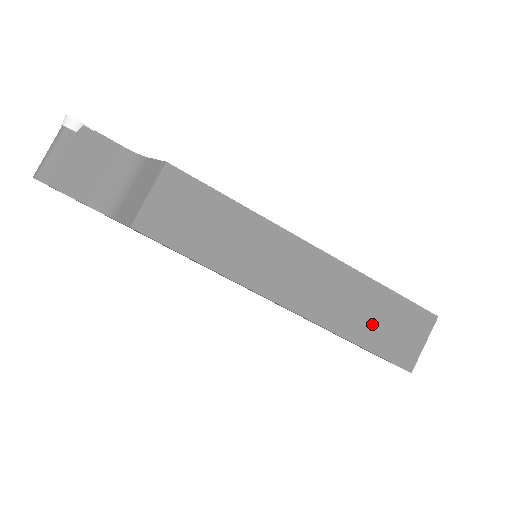
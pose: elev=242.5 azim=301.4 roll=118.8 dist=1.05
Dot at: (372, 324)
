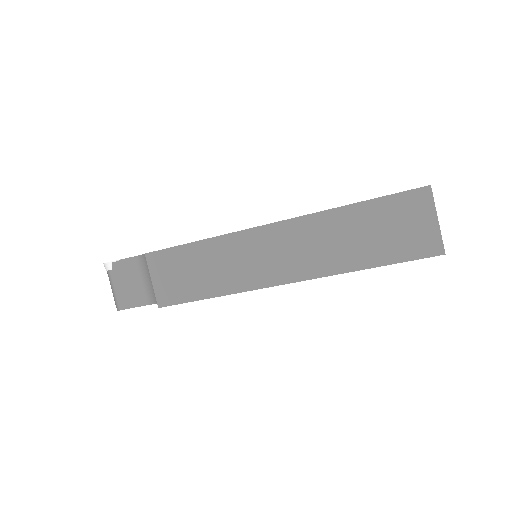
Dot at: (368, 242)
